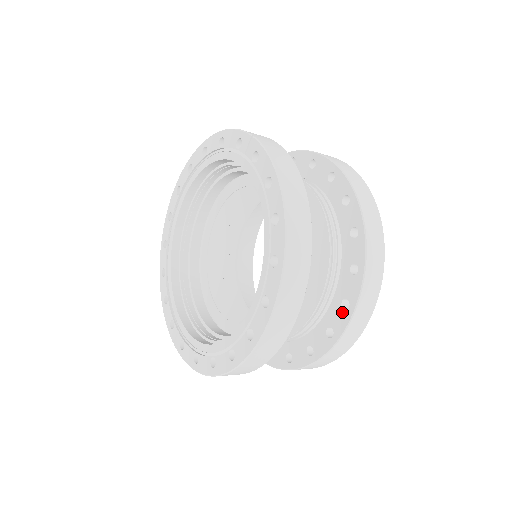
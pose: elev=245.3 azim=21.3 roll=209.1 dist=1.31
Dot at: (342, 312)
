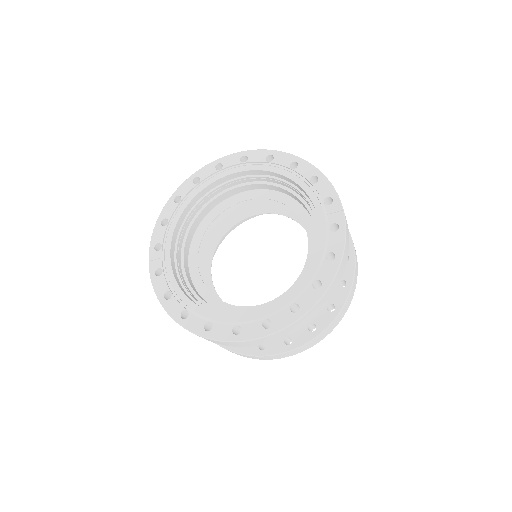
Dot at: (282, 343)
